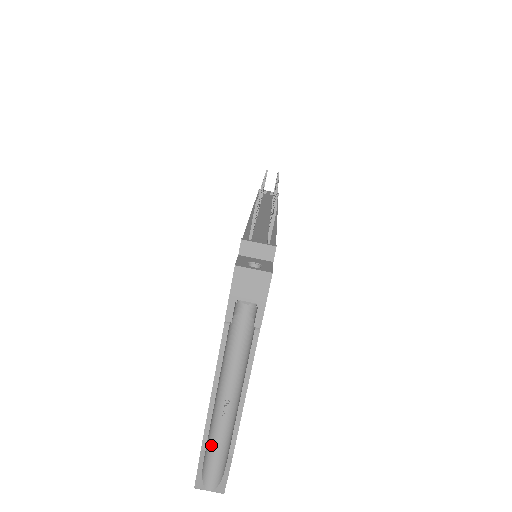
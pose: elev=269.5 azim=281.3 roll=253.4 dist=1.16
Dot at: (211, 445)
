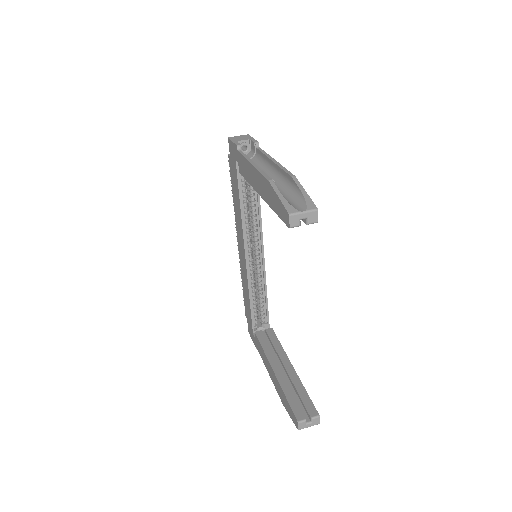
Dot at: occluded
